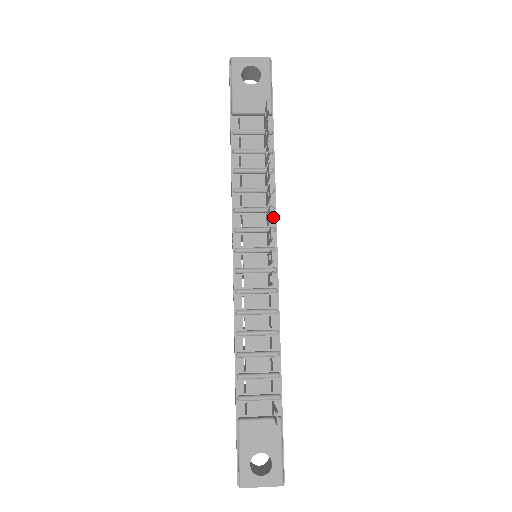
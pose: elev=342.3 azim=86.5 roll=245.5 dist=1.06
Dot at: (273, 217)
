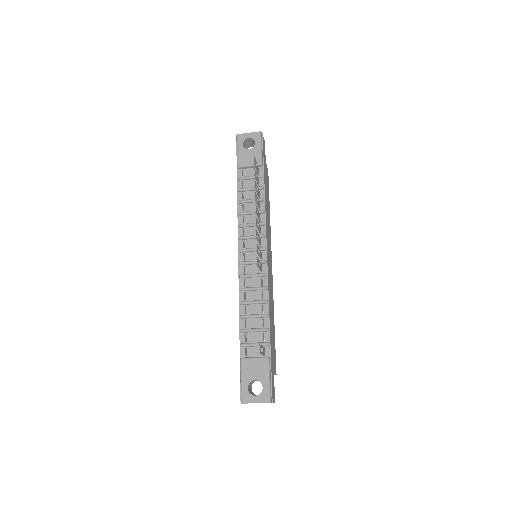
Dot at: (264, 228)
